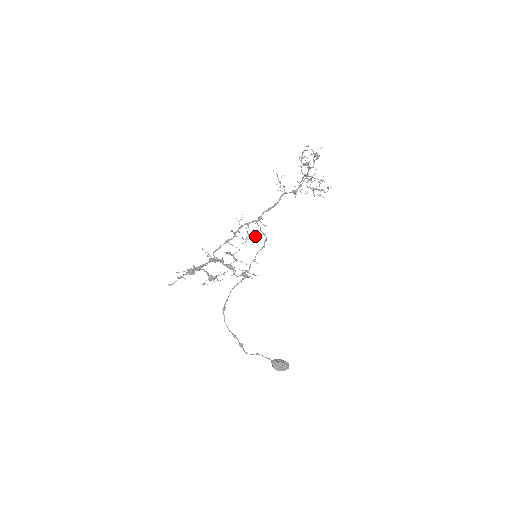
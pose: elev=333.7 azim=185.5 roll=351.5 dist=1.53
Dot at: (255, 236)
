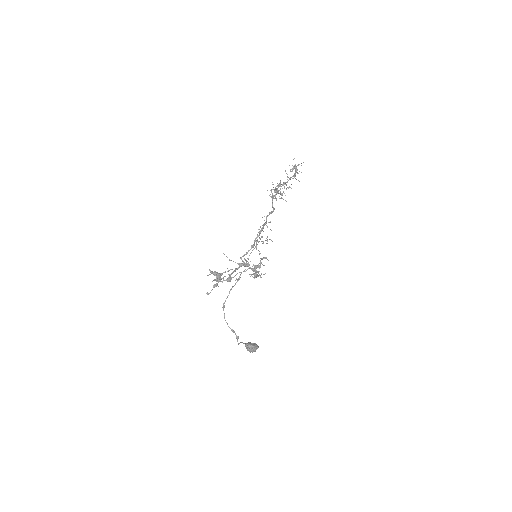
Dot at: occluded
